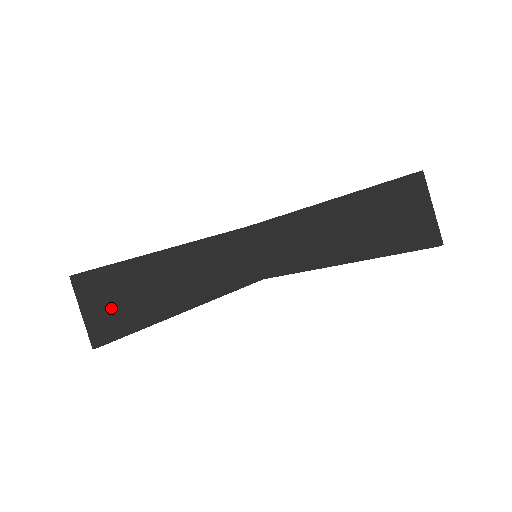
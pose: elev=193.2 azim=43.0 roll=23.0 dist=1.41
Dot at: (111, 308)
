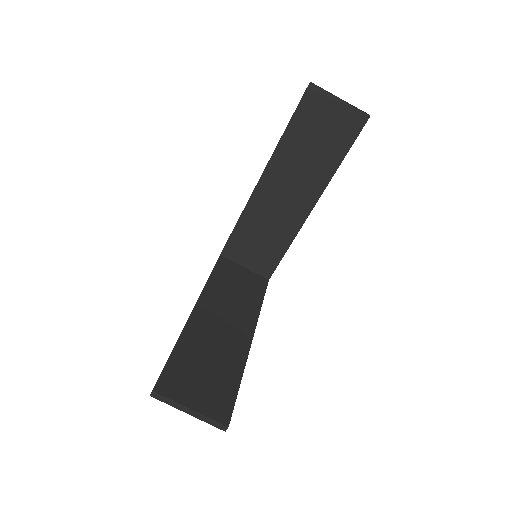
Dot at: (204, 389)
